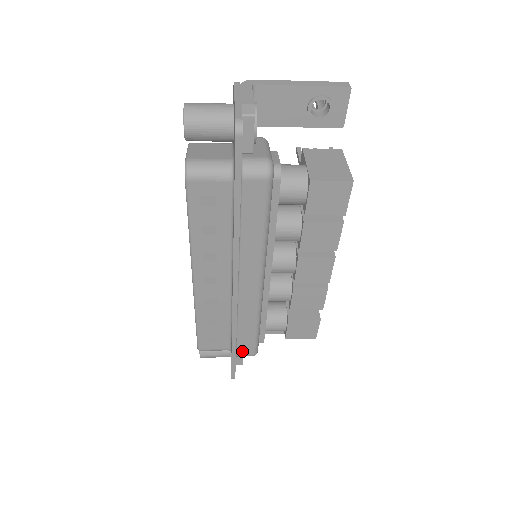
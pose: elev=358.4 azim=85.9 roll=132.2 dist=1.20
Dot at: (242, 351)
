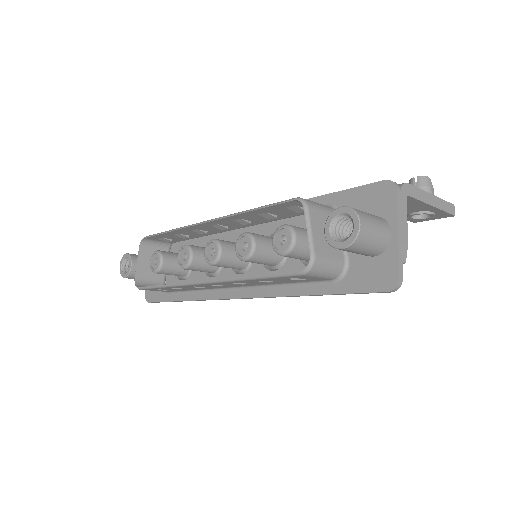
Dot at: occluded
